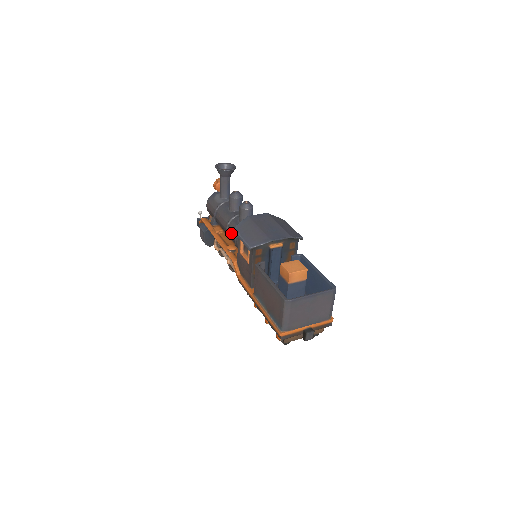
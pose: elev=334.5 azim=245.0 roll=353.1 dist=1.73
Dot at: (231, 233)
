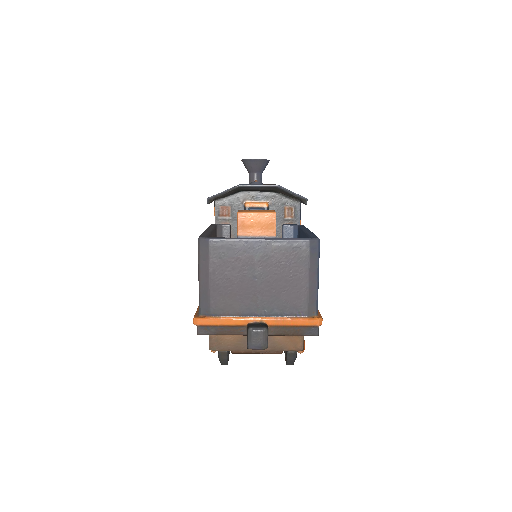
Dot at: occluded
